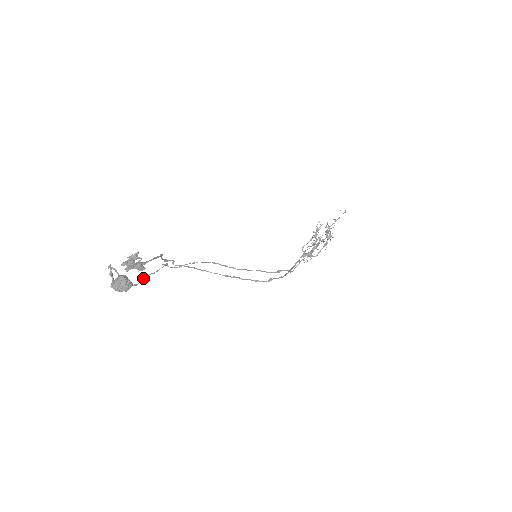
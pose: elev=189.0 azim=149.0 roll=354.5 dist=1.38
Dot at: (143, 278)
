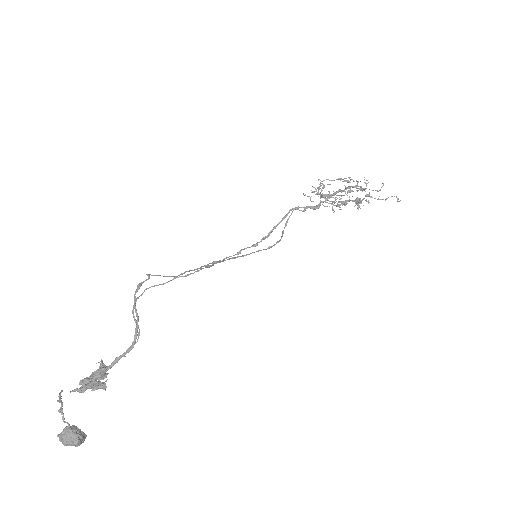
Dot at: occluded
